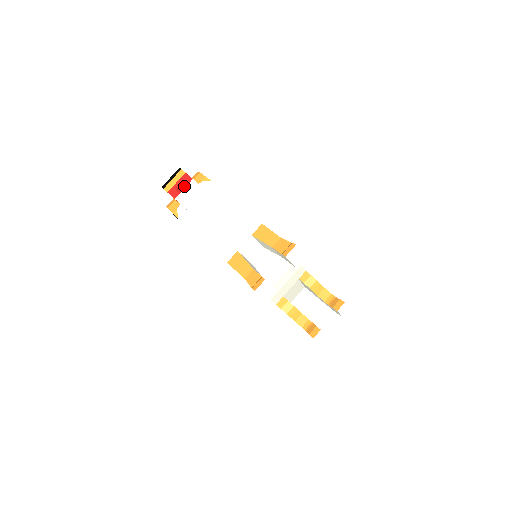
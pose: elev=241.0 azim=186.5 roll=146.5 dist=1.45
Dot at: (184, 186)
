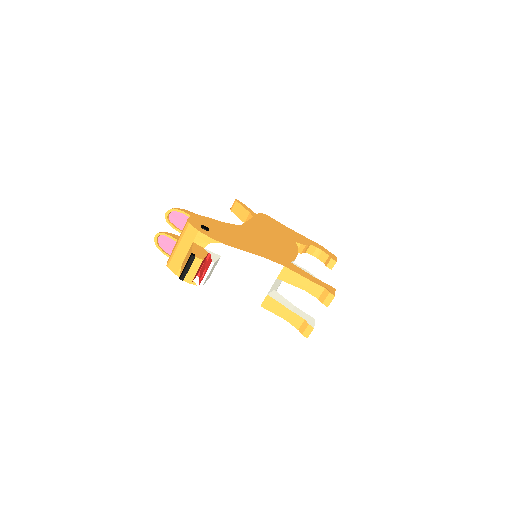
Dot at: occluded
